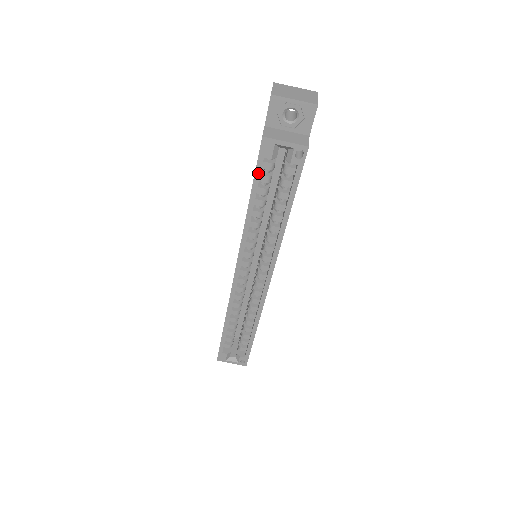
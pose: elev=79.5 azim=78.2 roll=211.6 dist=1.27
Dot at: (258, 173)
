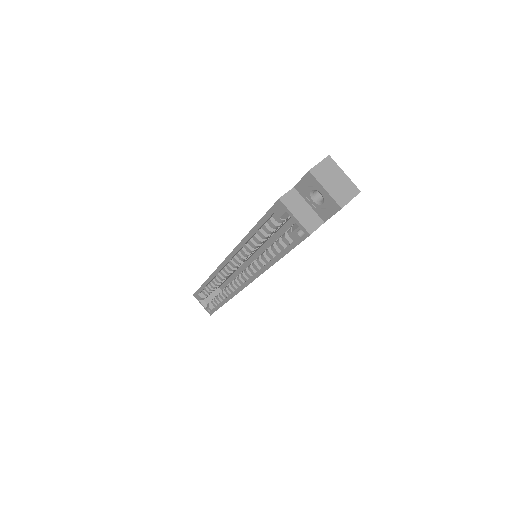
Dot at: (266, 218)
